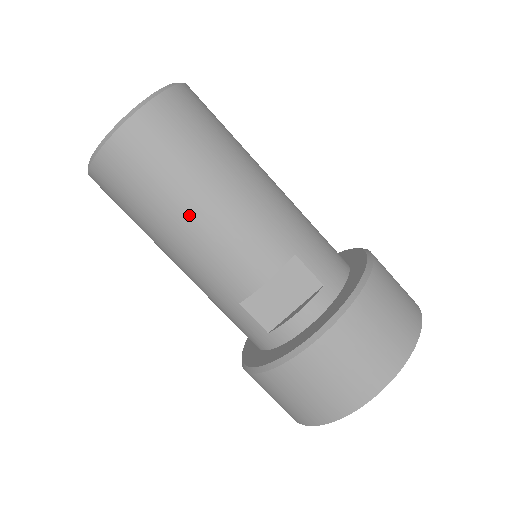
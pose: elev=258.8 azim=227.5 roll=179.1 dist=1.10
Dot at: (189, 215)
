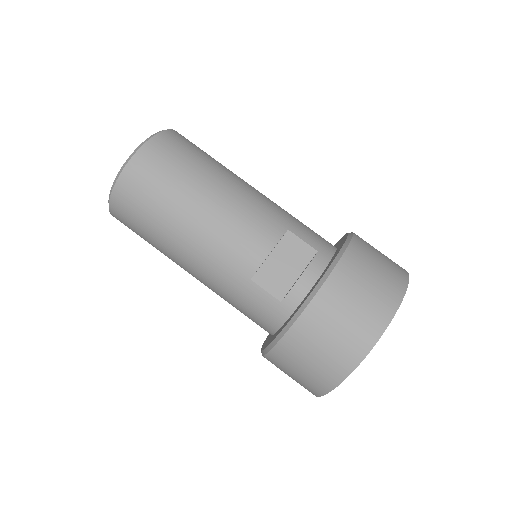
Dot at: (197, 210)
